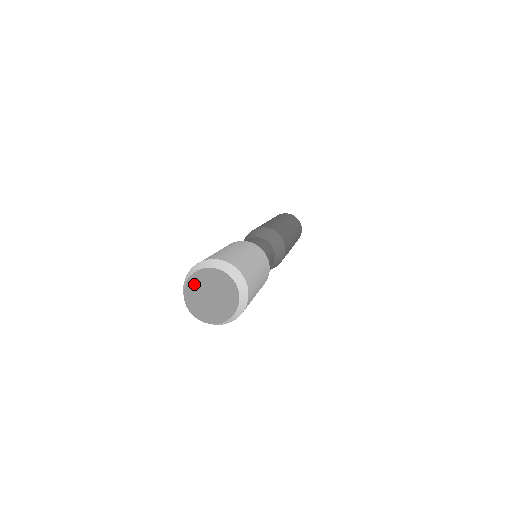
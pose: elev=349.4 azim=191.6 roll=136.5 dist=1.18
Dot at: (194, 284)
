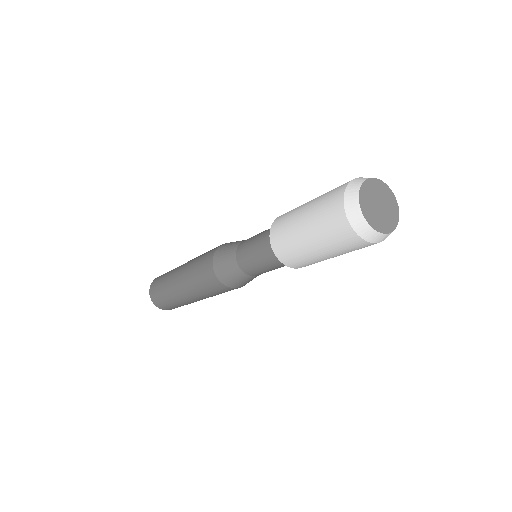
Dot at: (368, 188)
